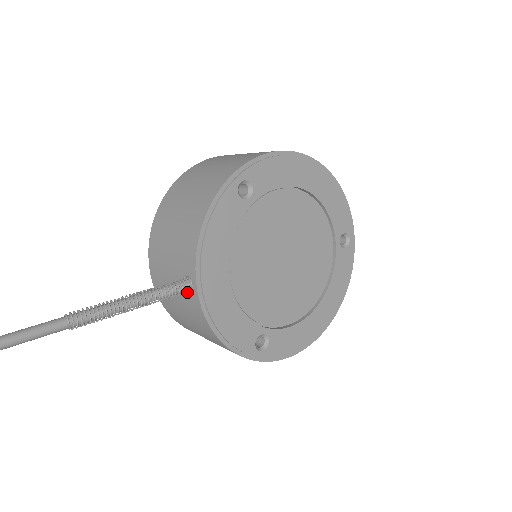
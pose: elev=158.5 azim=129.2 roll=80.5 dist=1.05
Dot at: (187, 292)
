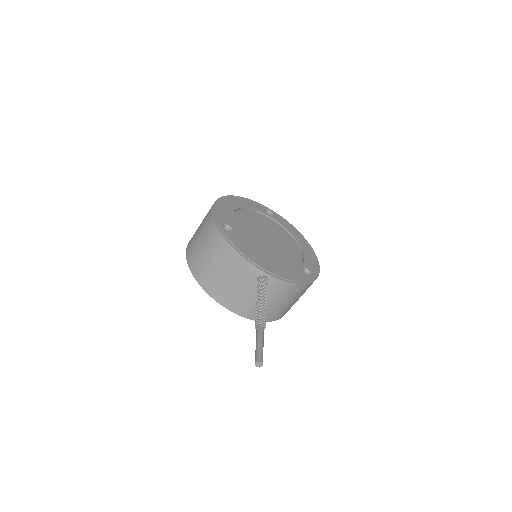
Dot at: (266, 282)
